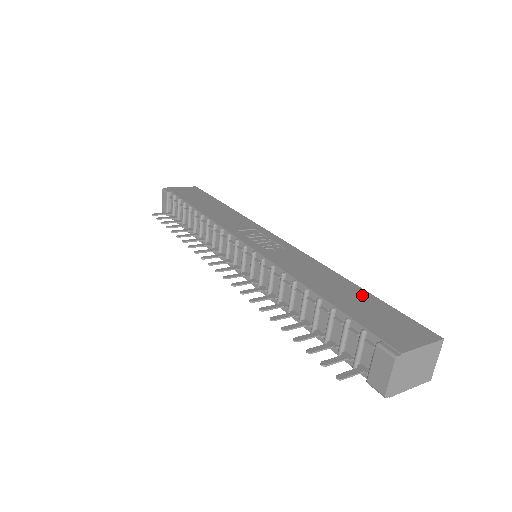
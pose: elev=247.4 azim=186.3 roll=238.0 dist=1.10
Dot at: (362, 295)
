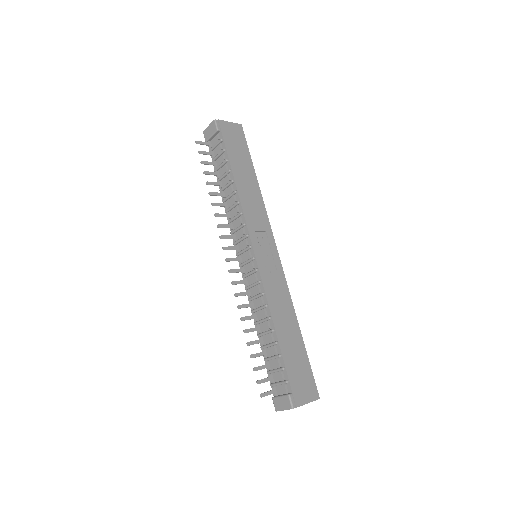
Dot at: (300, 346)
